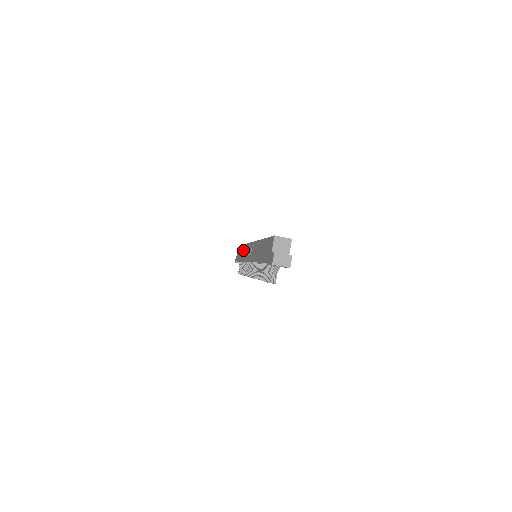
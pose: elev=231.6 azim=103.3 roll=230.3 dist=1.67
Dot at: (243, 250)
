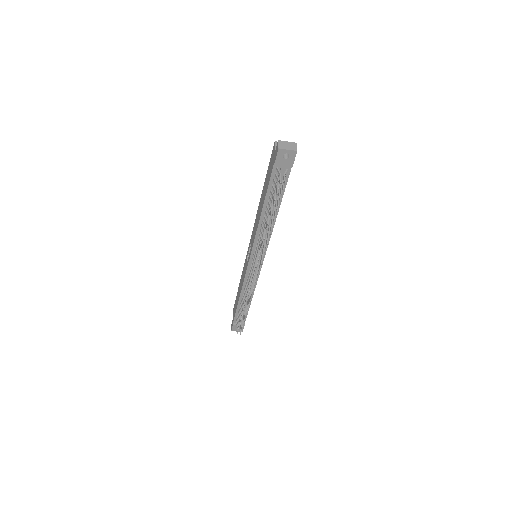
Dot at: (240, 285)
